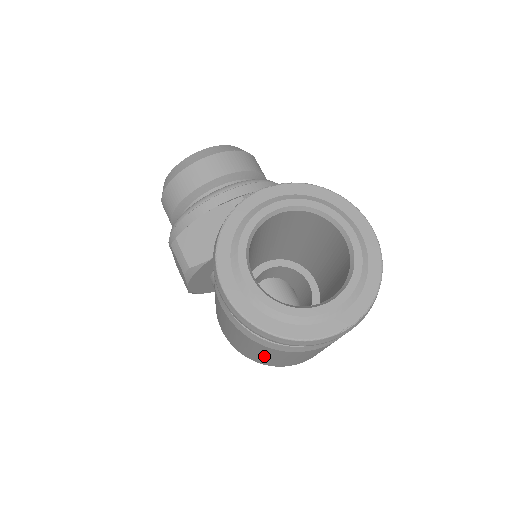
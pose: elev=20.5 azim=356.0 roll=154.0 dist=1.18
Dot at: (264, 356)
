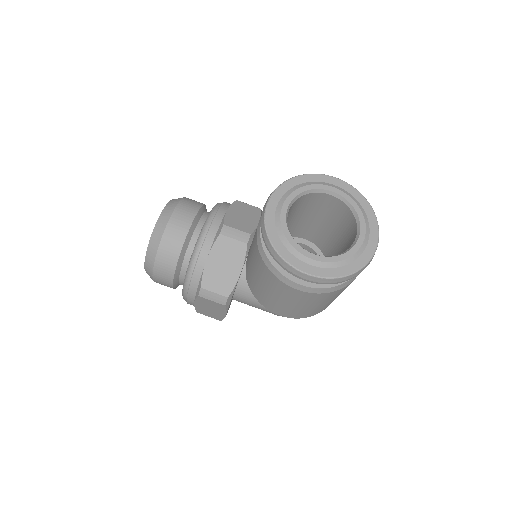
Dot at: (329, 301)
